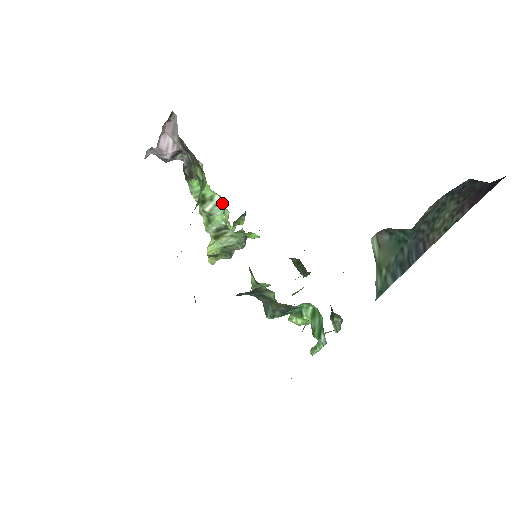
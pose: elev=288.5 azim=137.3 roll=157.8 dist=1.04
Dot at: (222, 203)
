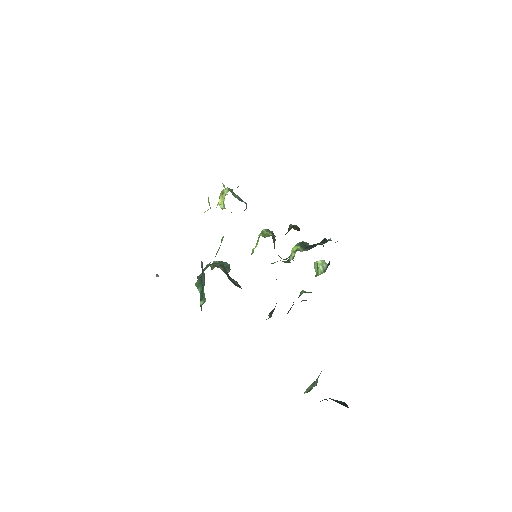
Dot at: occluded
